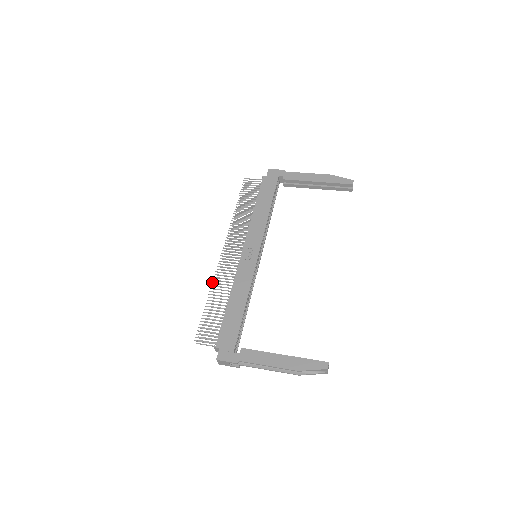
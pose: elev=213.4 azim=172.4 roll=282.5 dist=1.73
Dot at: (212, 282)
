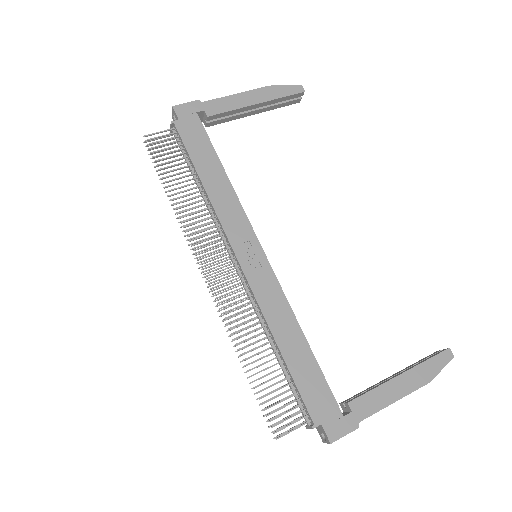
Dot at: (230, 334)
